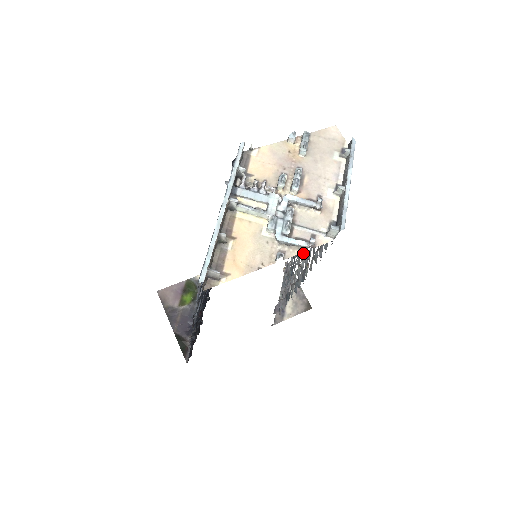
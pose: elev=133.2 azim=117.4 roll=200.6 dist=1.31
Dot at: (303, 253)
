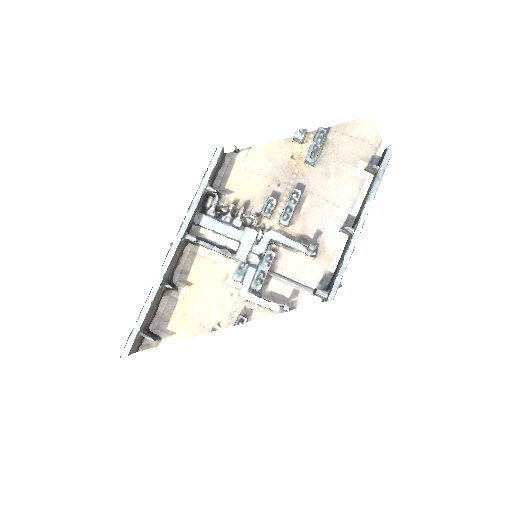
Dot at: occluded
